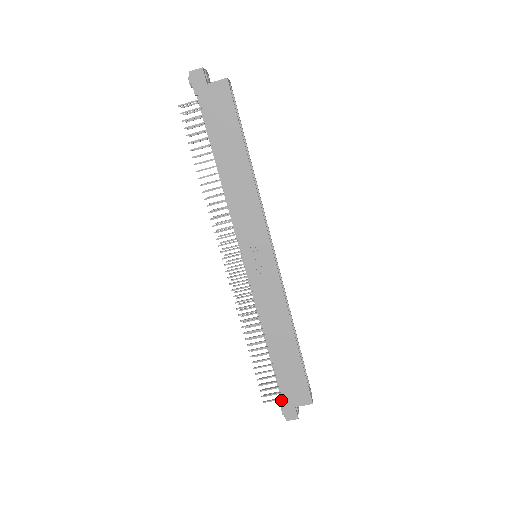
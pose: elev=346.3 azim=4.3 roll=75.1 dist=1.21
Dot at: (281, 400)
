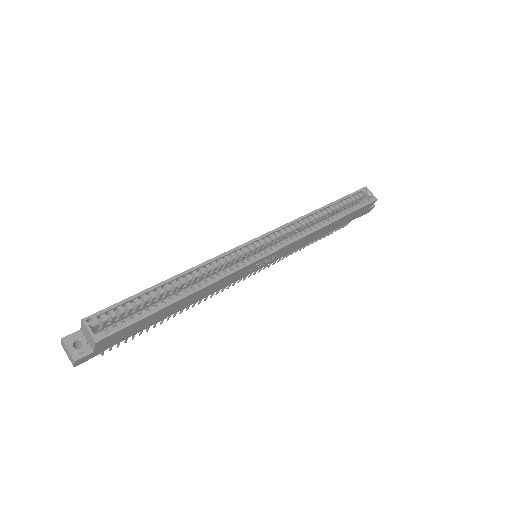
Dot at: occluded
